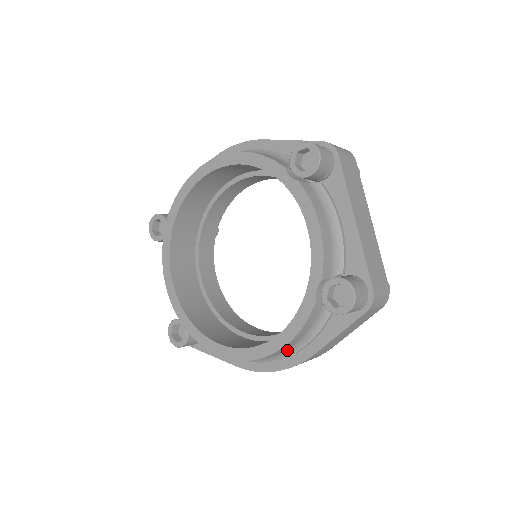
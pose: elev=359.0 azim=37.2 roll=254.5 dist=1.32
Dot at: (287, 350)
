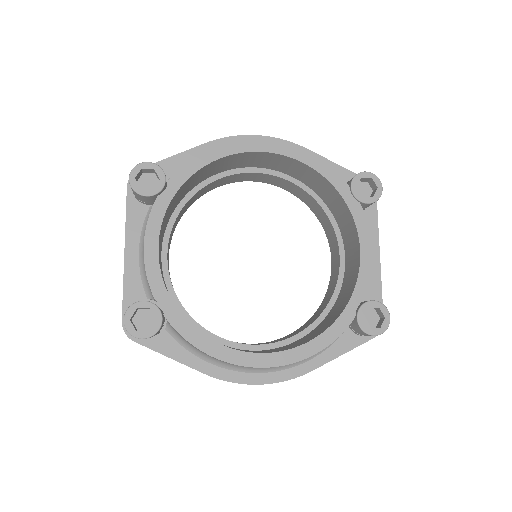
Dot at: occluded
